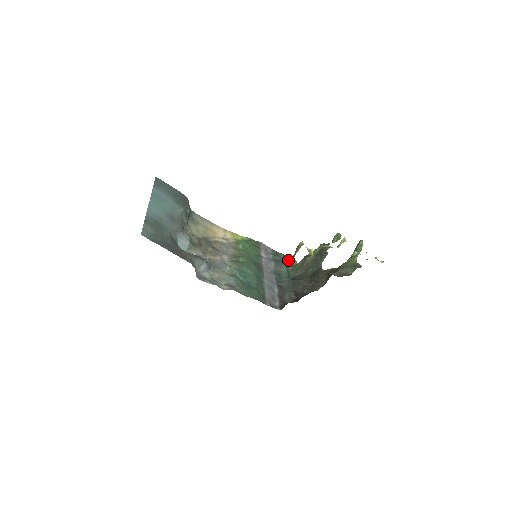
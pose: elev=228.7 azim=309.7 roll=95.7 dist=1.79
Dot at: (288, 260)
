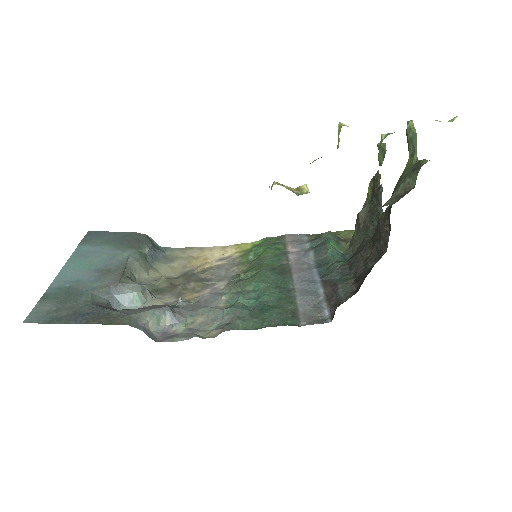
Dot at: (342, 236)
